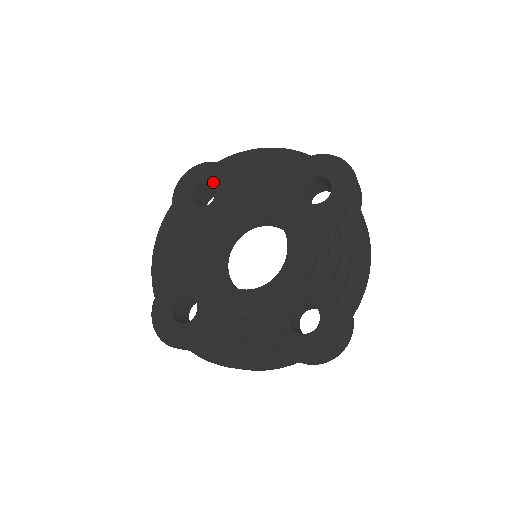
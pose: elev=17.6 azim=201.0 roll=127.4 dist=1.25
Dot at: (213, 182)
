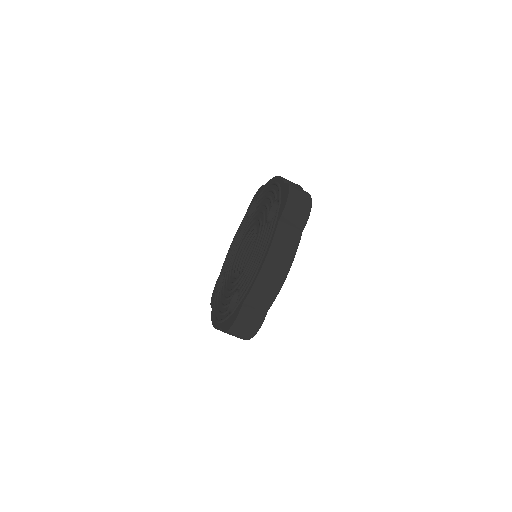
Dot at: (221, 276)
